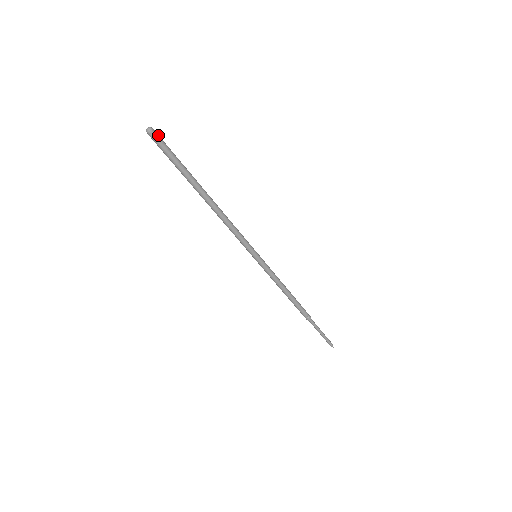
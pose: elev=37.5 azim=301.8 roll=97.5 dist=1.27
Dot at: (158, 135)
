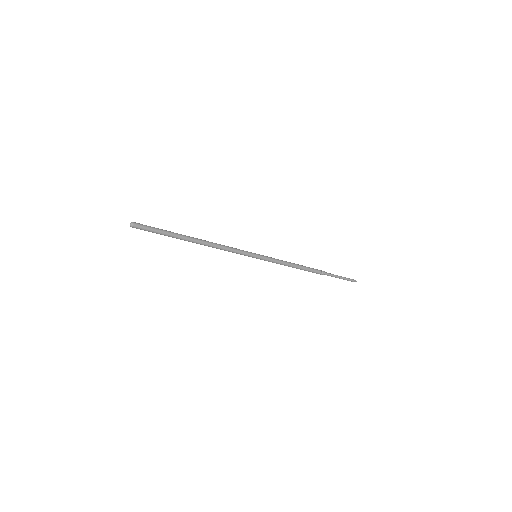
Dot at: (139, 226)
